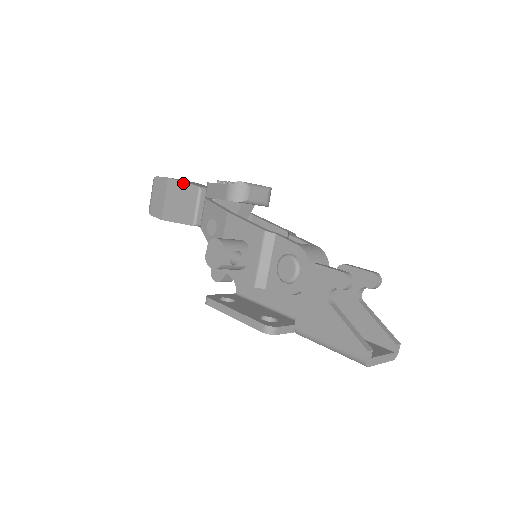
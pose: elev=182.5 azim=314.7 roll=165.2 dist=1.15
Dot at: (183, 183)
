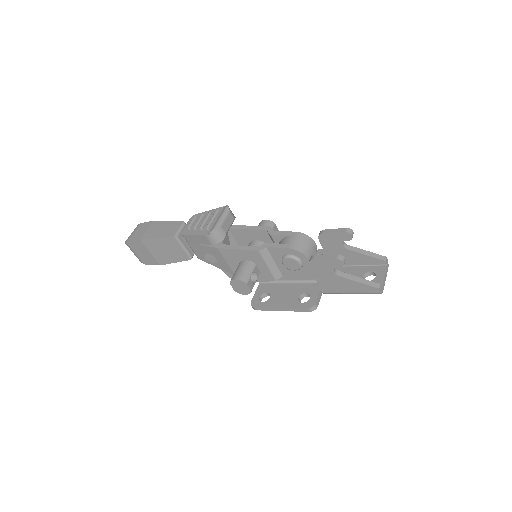
Dot at: (158, 239)
